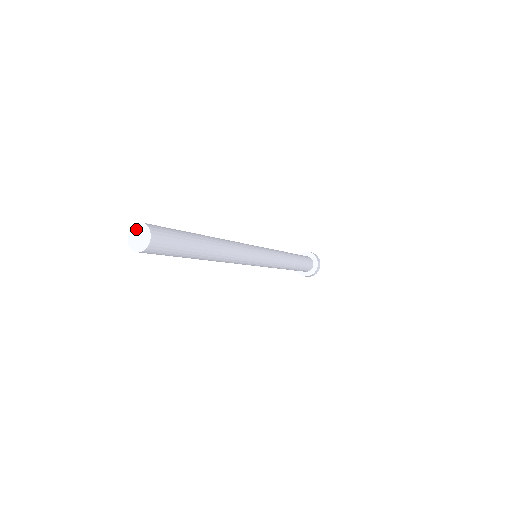
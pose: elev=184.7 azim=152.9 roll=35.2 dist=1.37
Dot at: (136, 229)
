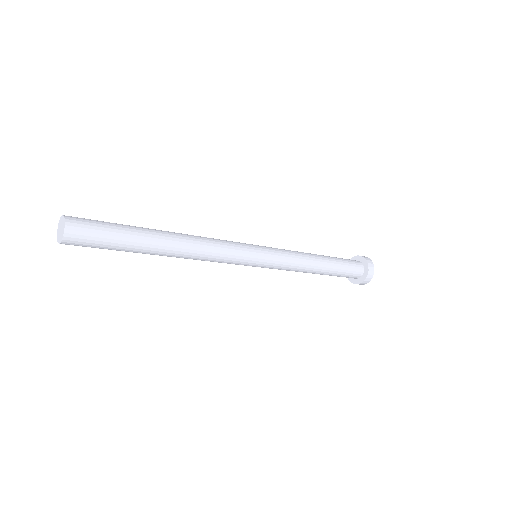
Dot at: (59, 227)
